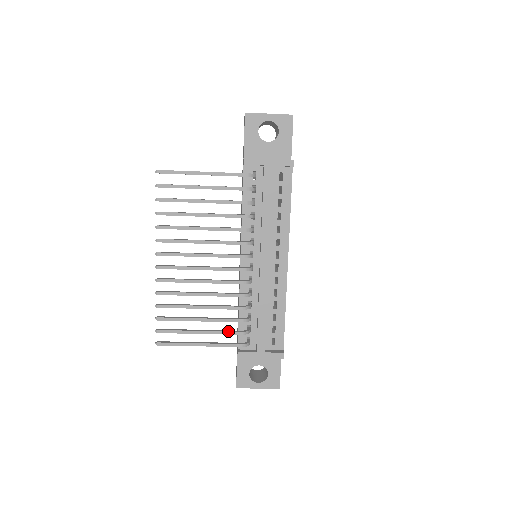
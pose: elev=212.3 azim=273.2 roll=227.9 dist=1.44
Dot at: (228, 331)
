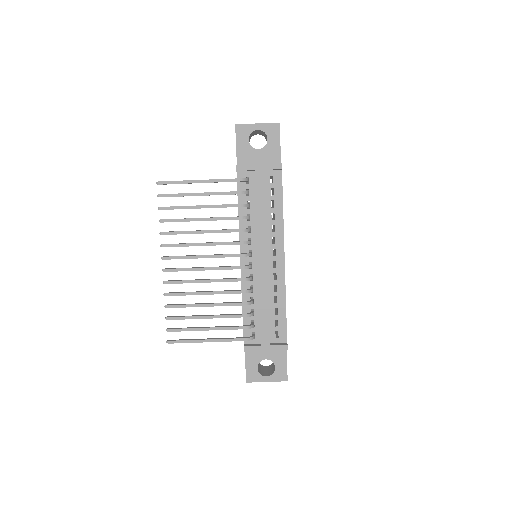
Dot at: (233, 326)
